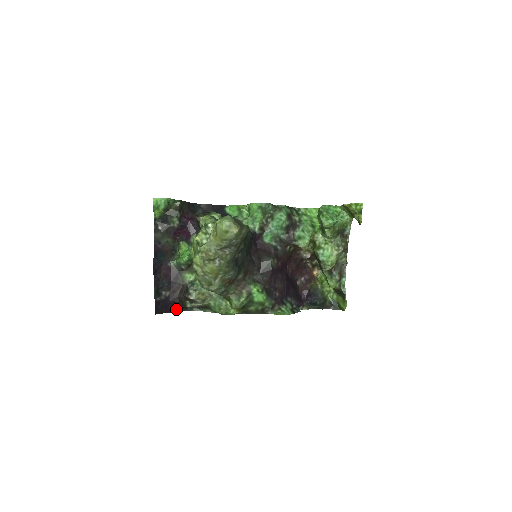
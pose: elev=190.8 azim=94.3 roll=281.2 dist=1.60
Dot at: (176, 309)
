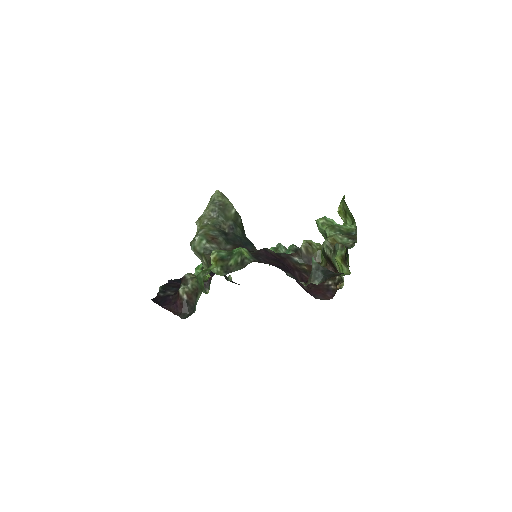
Dot at: (173, 310)
